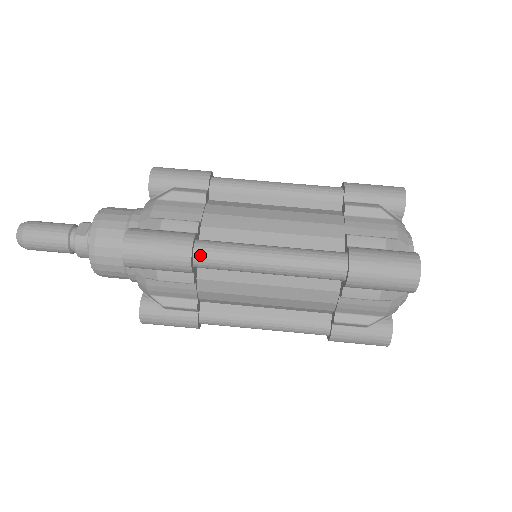
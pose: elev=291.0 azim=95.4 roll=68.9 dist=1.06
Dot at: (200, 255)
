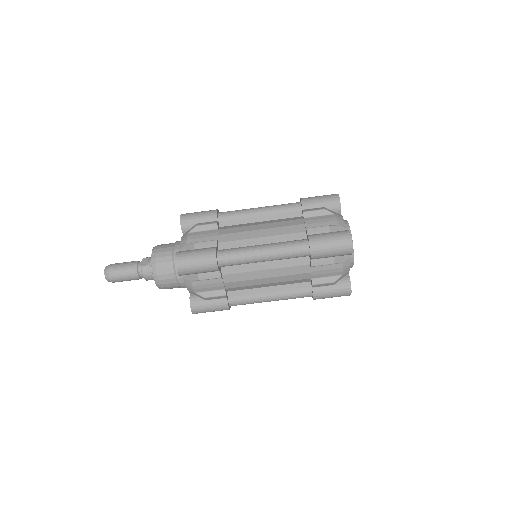
Dot at: (221, 258)
